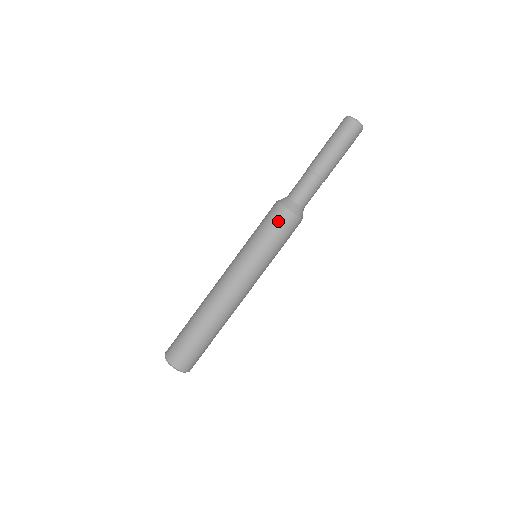
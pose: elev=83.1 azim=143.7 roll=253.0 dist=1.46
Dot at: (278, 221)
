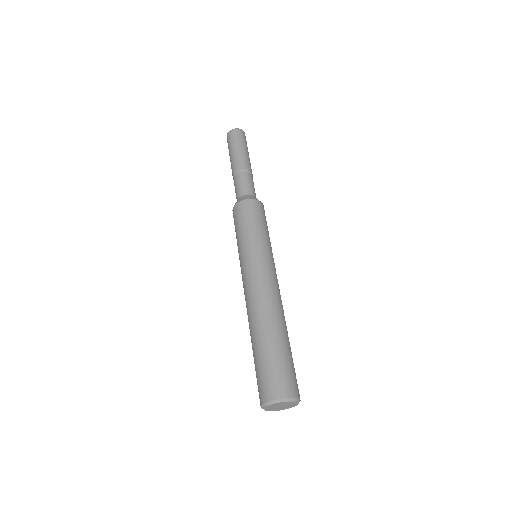
Dot at: (245, 212)
